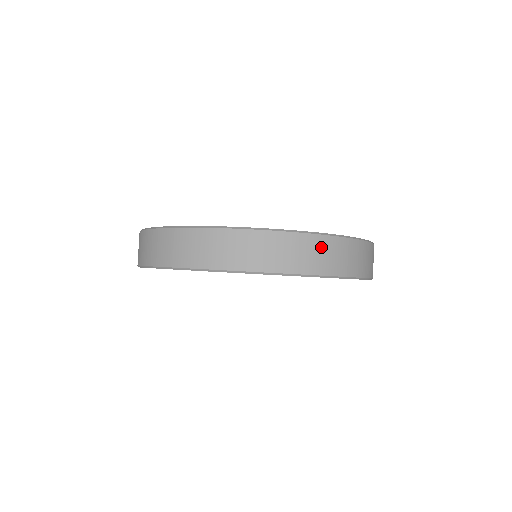
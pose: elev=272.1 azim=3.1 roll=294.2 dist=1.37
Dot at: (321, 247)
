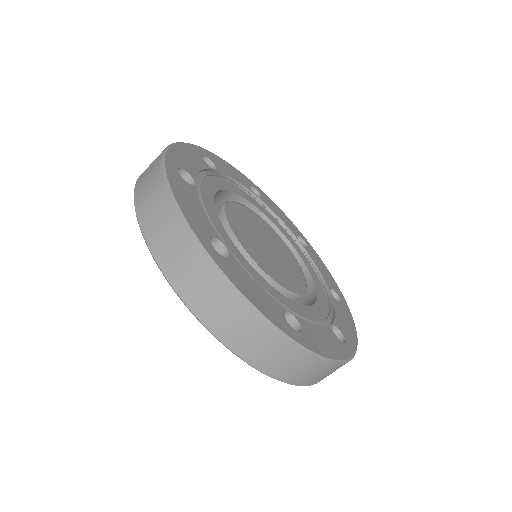
Dot at: (205, 278)
